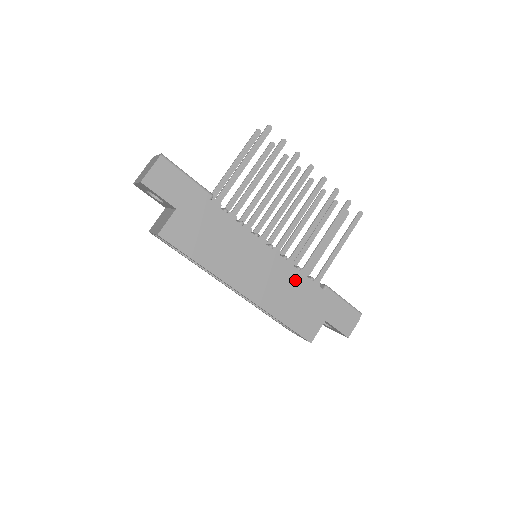
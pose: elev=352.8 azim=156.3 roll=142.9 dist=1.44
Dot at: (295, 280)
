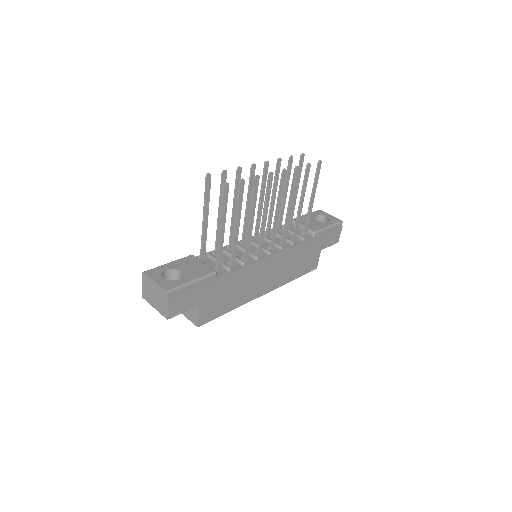
Dot at: (294, 253)
